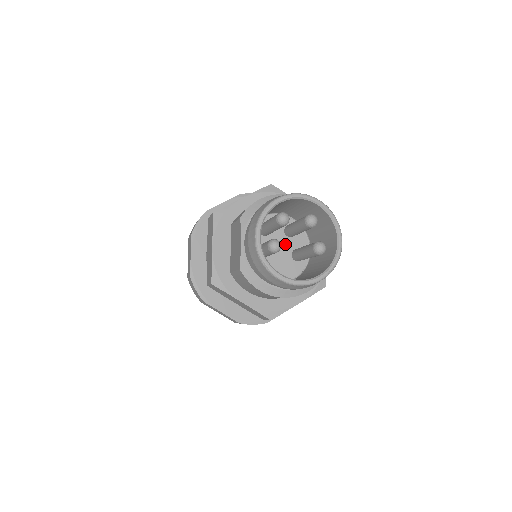
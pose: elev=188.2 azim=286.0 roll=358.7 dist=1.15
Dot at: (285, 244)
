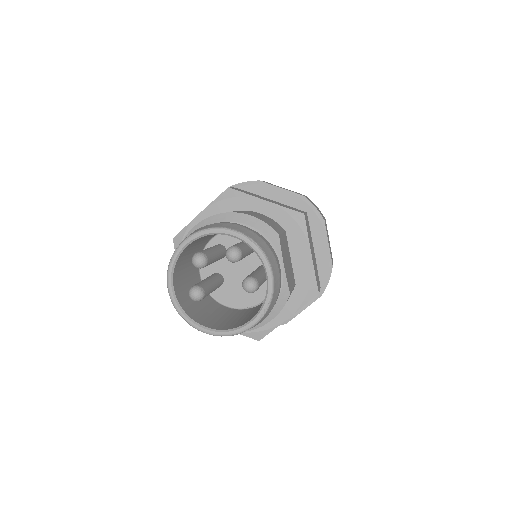
Dot at: (247, 262)
